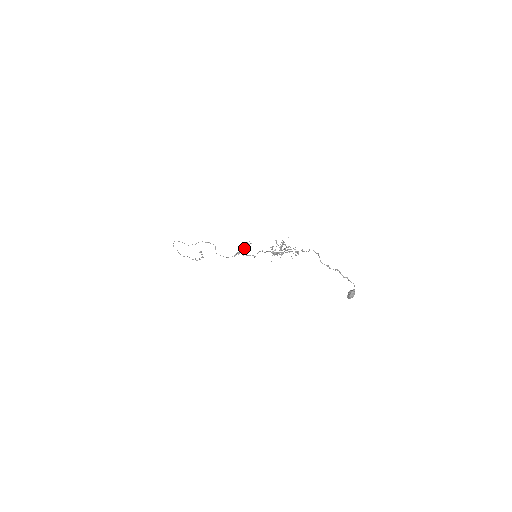
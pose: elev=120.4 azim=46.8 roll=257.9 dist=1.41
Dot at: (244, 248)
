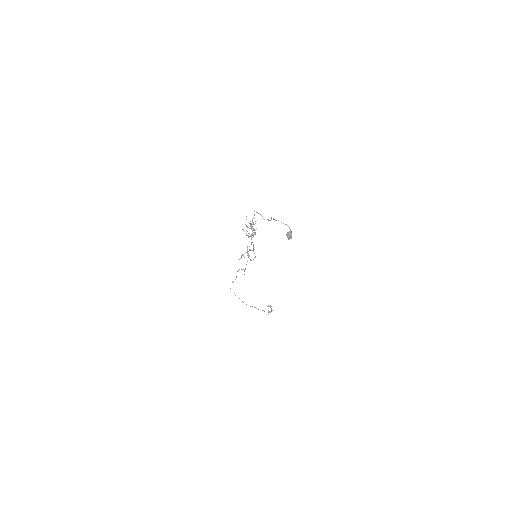
Dot at: (246, 252)
